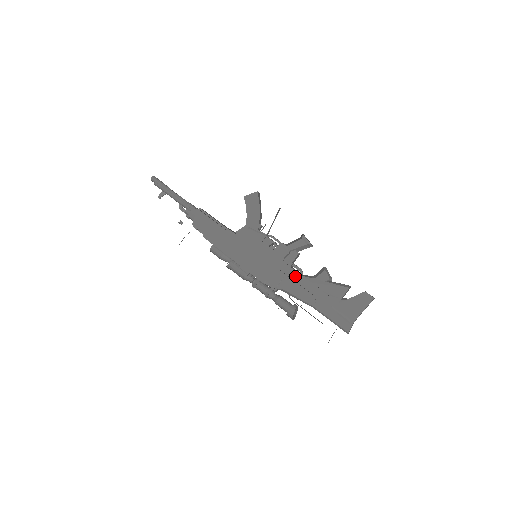
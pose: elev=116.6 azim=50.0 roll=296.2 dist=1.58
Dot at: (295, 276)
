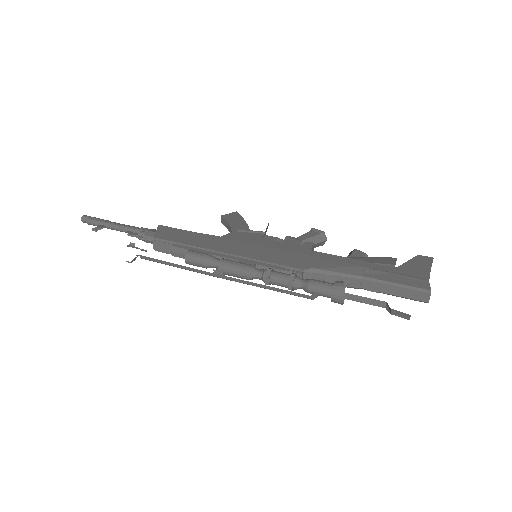
Dot at: (322, 256)
